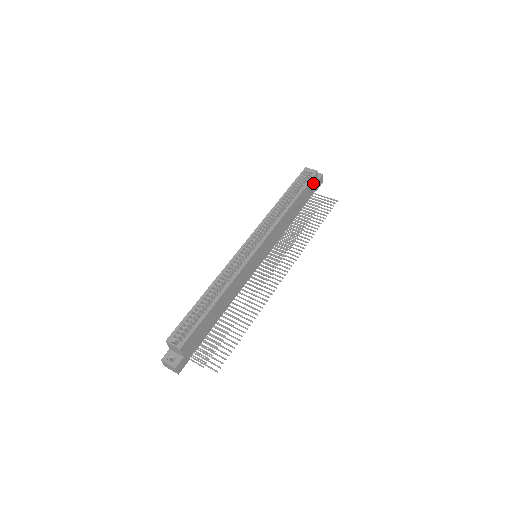
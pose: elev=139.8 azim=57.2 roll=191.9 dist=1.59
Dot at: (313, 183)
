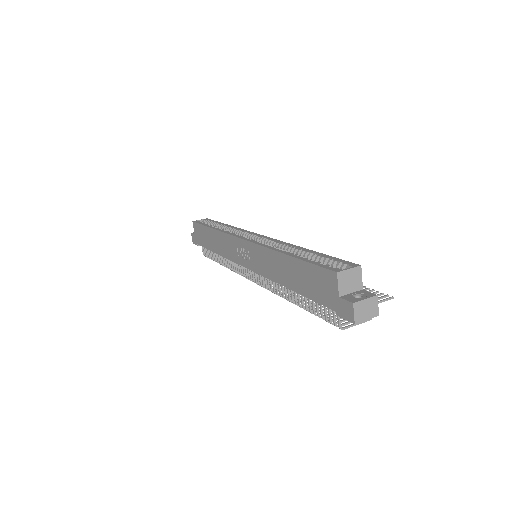
Dot at: occluded
